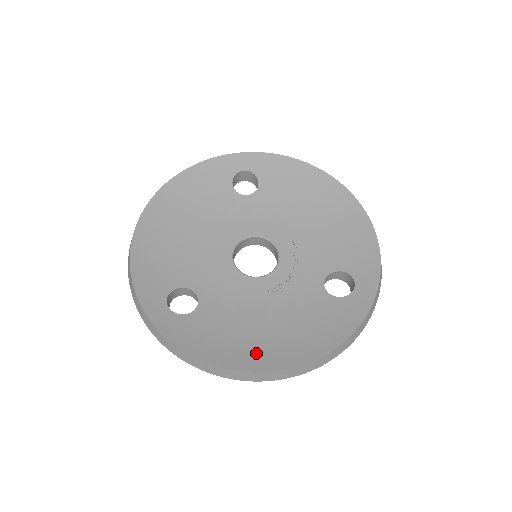
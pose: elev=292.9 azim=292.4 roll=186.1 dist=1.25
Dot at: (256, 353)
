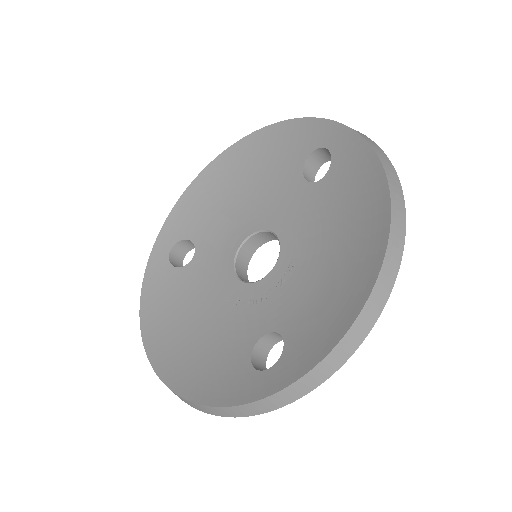
Dot at: (165, 339)
